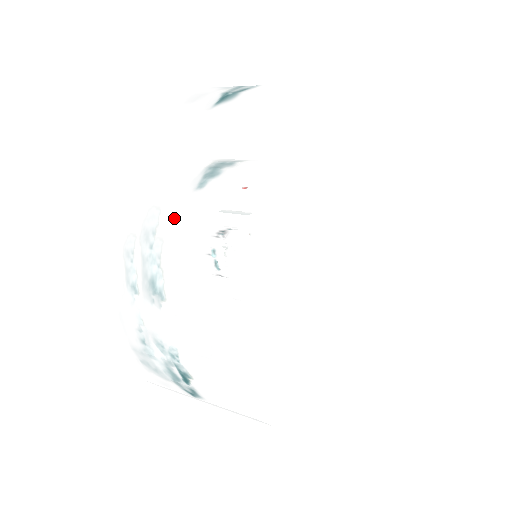
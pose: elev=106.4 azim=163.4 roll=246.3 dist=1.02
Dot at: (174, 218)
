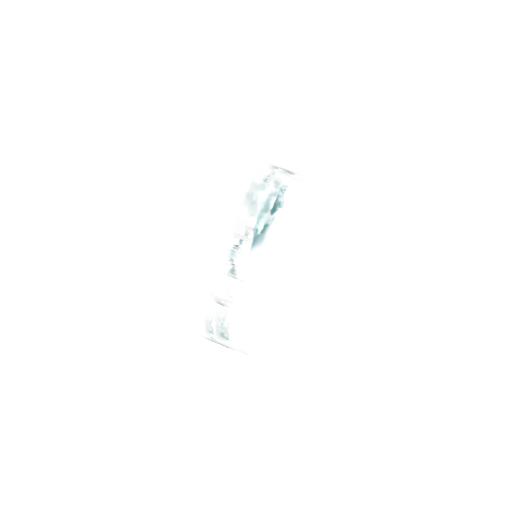
Dot at: (235, 318)
